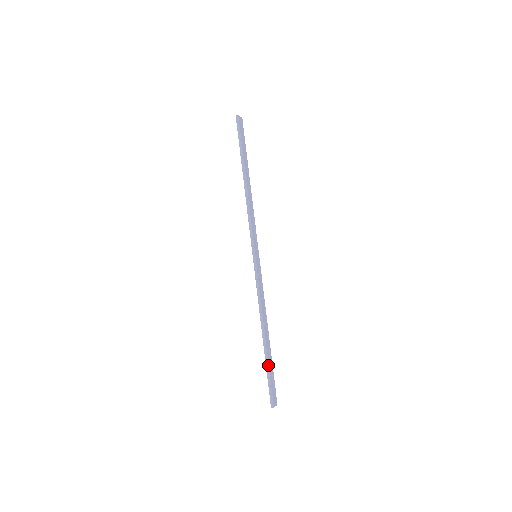
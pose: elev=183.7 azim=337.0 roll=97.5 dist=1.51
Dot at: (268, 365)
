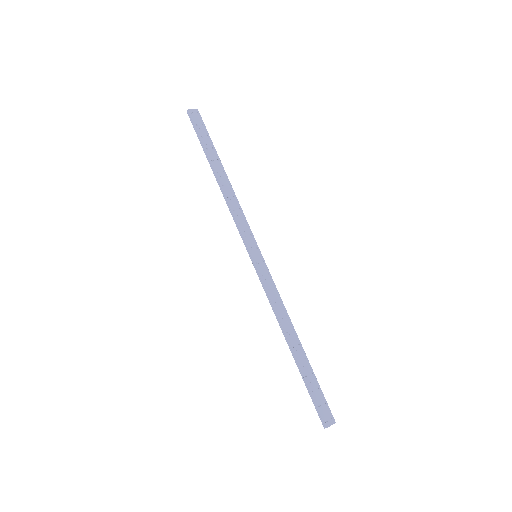
Dot at: (304, 379)
